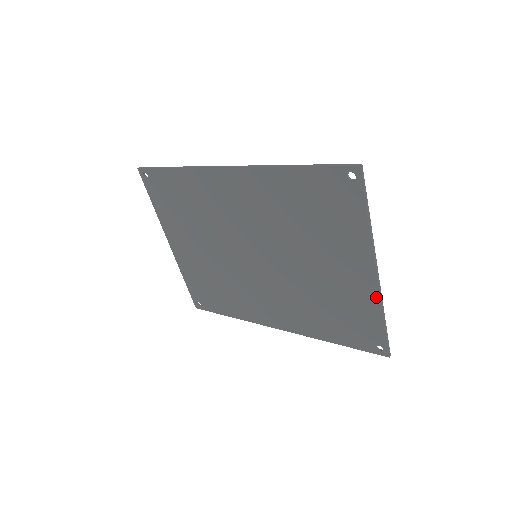
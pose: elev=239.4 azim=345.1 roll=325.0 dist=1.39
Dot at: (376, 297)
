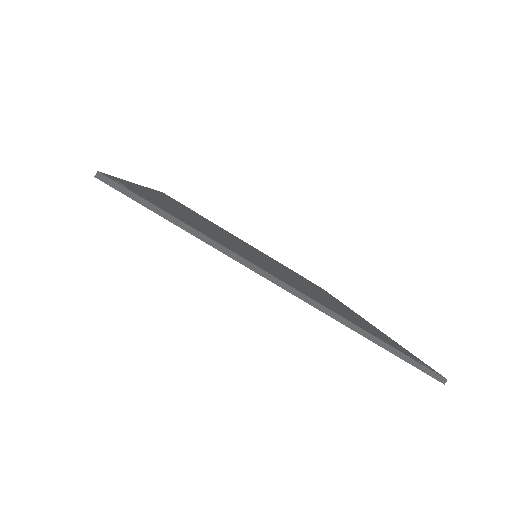
Dot at: (323, 312)
